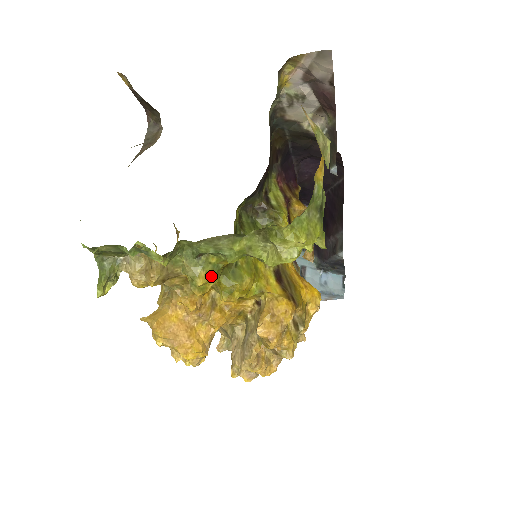
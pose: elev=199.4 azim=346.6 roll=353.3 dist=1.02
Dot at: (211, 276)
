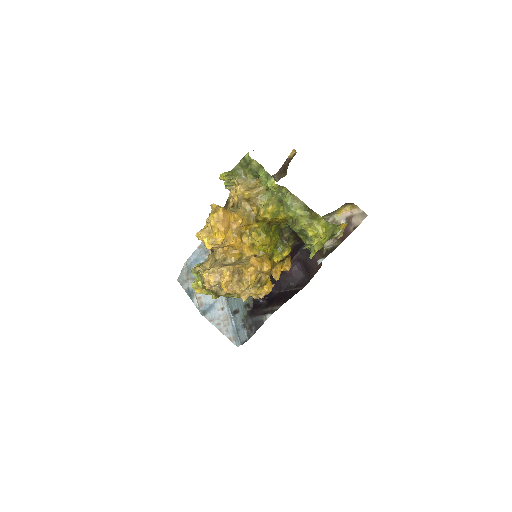
Dot at: (274, 212)
